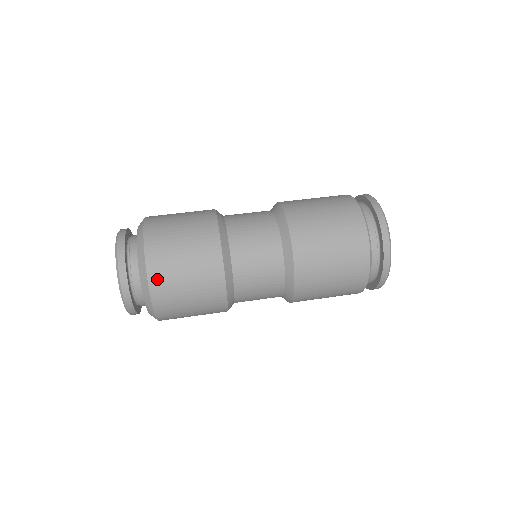
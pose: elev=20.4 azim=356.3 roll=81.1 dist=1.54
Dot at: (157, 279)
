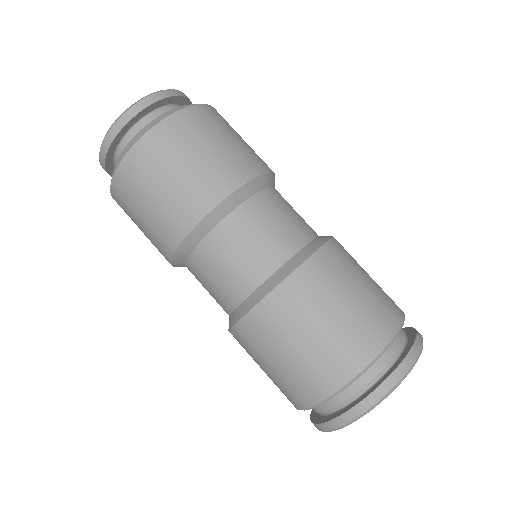
Dot at: (196, 115)
